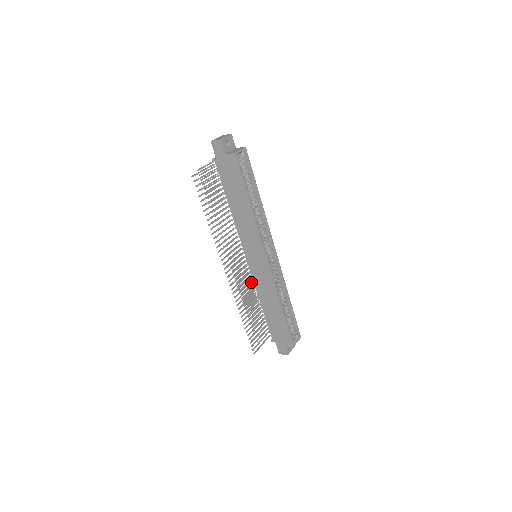
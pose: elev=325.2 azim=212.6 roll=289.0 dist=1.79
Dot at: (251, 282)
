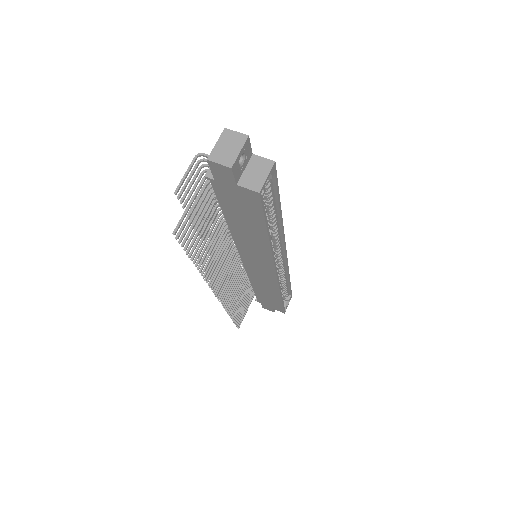
Dot at: (242, 270)
